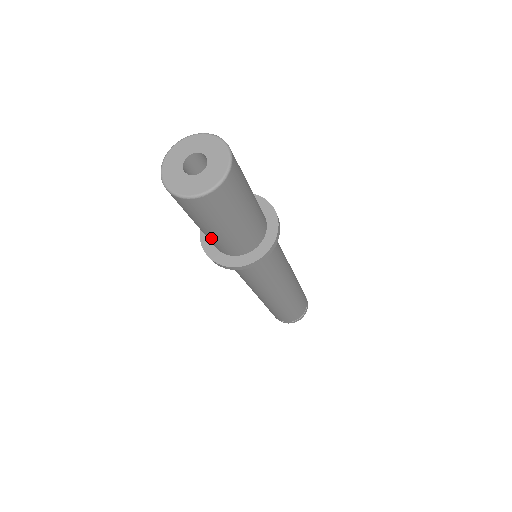
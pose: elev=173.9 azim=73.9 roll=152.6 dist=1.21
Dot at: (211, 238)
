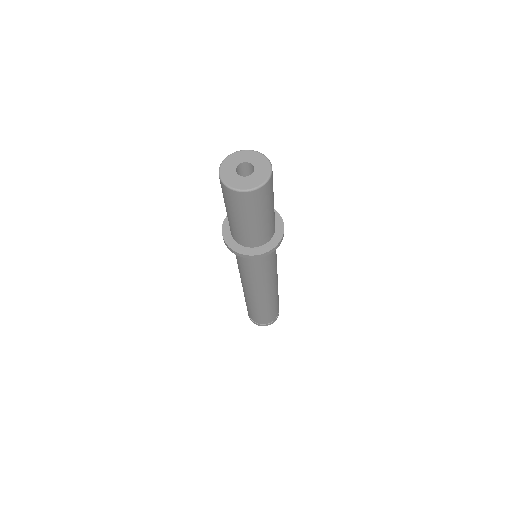
Dot at: (238, 229)
